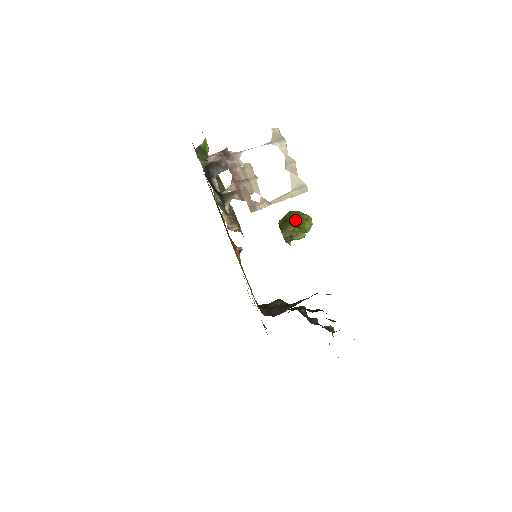
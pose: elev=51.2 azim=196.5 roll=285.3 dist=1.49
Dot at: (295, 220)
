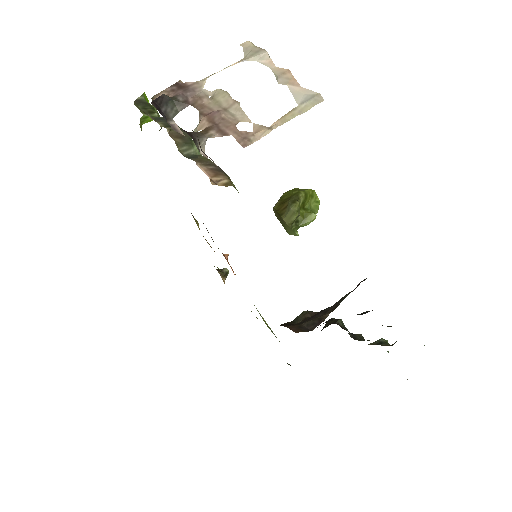
Dot at: (297, 197)
